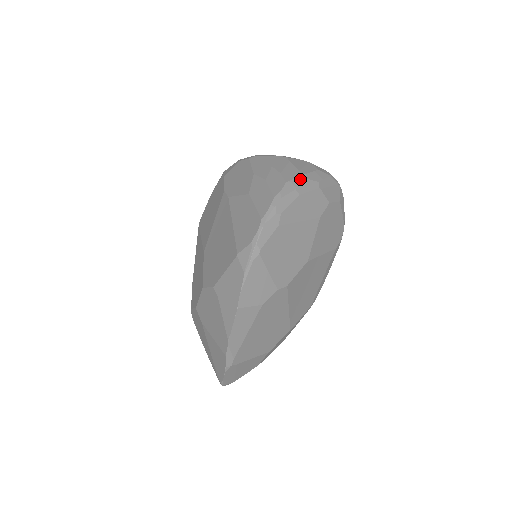
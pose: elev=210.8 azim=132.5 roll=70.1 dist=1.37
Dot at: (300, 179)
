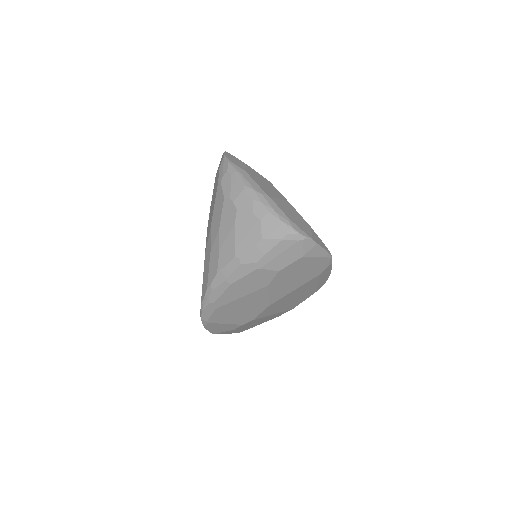
Dot at: (232, 266)
